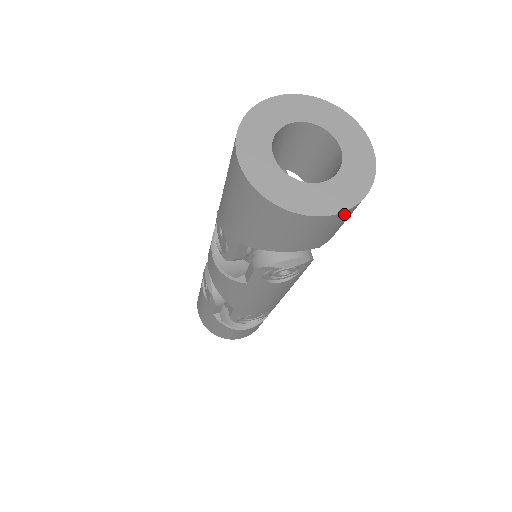
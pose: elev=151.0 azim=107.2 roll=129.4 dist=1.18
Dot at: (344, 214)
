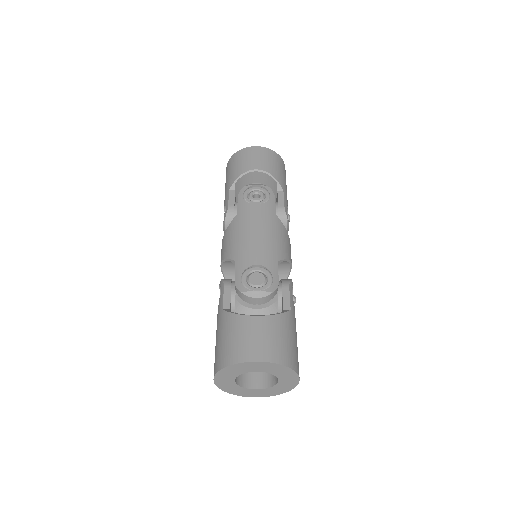
Dot at: (265, 150)
